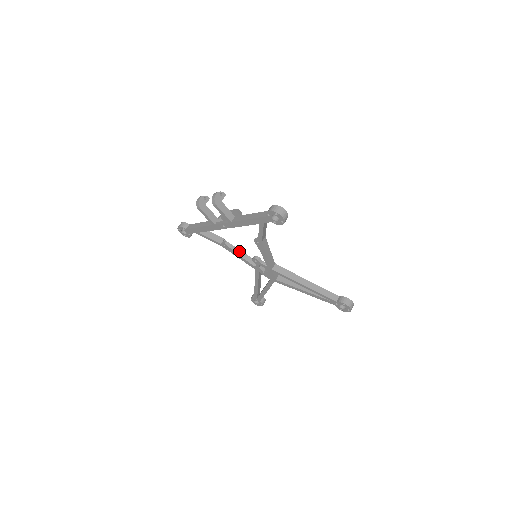
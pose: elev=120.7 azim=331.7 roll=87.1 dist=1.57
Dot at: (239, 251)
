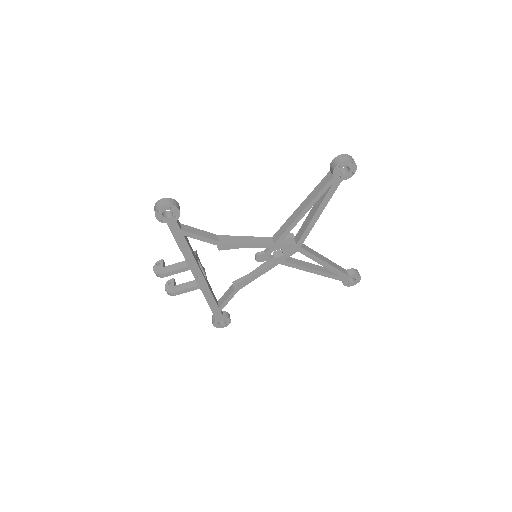
Dot at: (252, 273)
